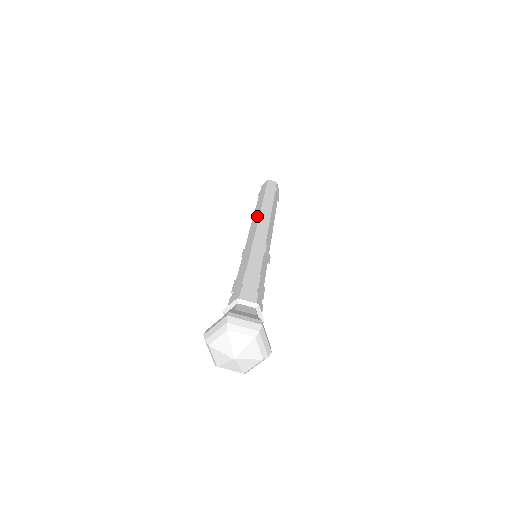
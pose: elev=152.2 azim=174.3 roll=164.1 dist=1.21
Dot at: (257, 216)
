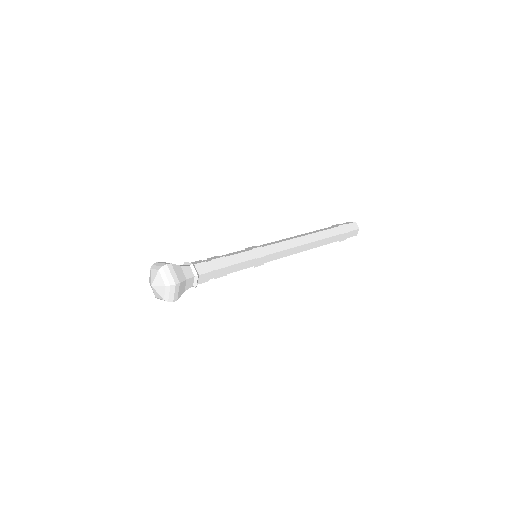
Dot at: occluded
